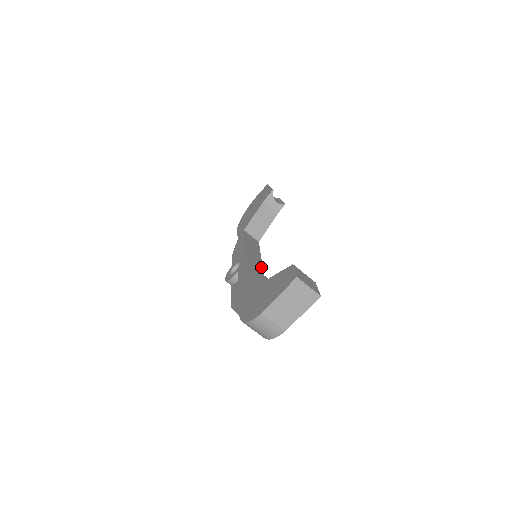
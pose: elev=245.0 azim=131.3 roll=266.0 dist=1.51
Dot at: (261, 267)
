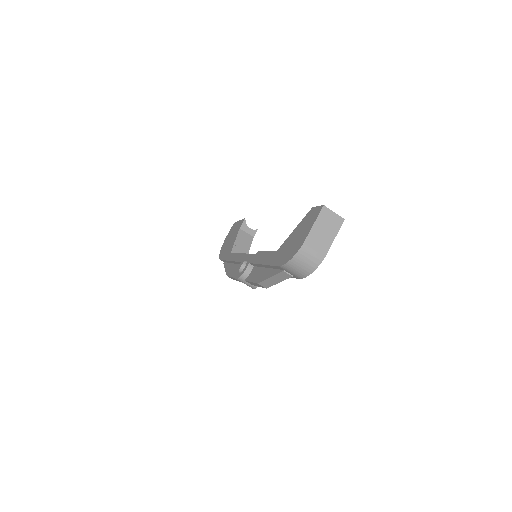
Dot at: occluded
